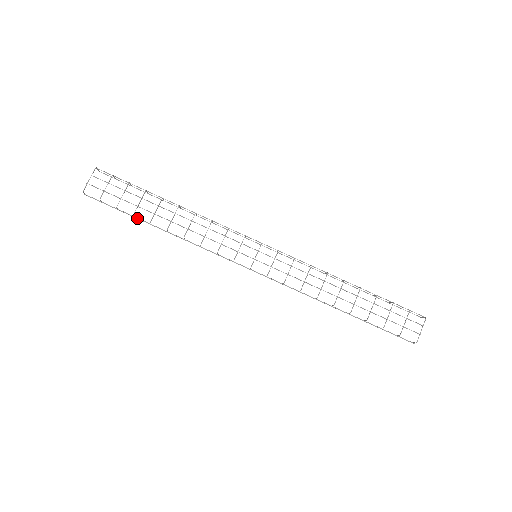
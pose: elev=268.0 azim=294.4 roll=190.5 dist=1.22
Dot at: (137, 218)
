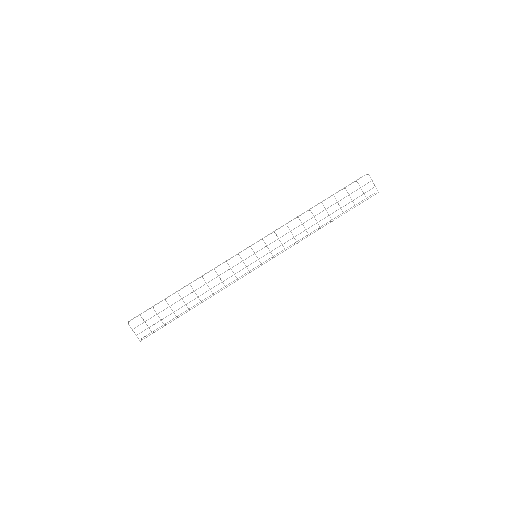
Dot at: occluded
